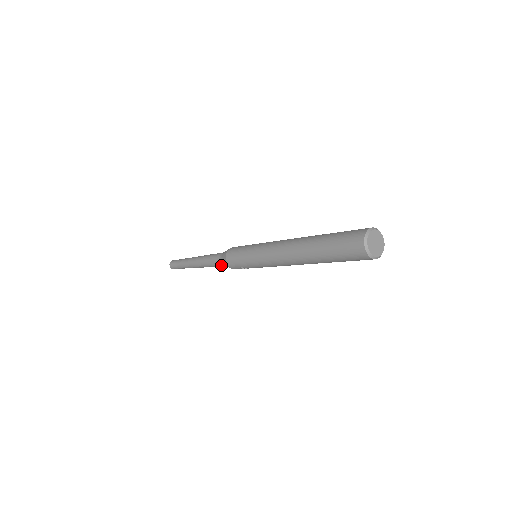
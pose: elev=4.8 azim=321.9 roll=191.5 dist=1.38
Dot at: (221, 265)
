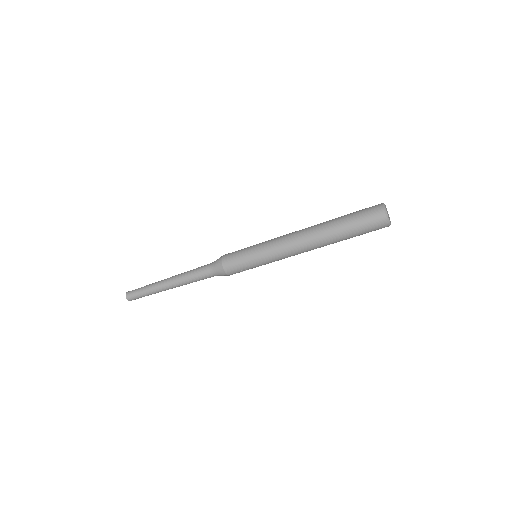
Dot at: (211, 276)
